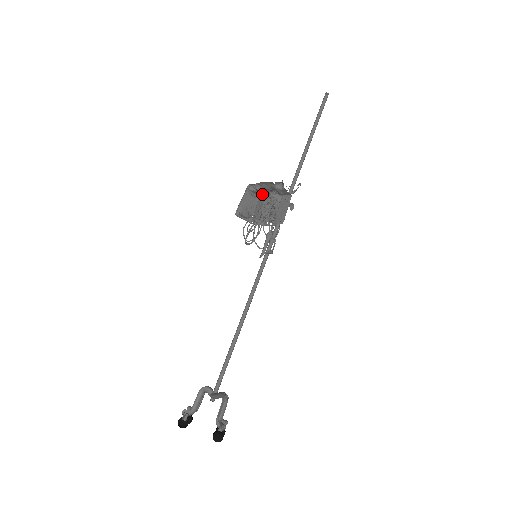
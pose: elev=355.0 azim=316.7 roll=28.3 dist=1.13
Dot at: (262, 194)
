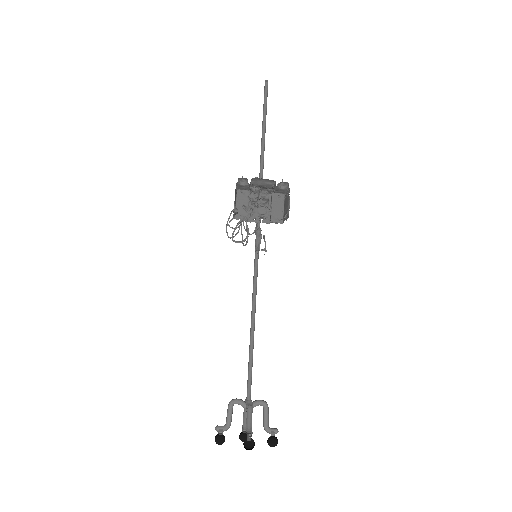
Dot at: (248, 188)
